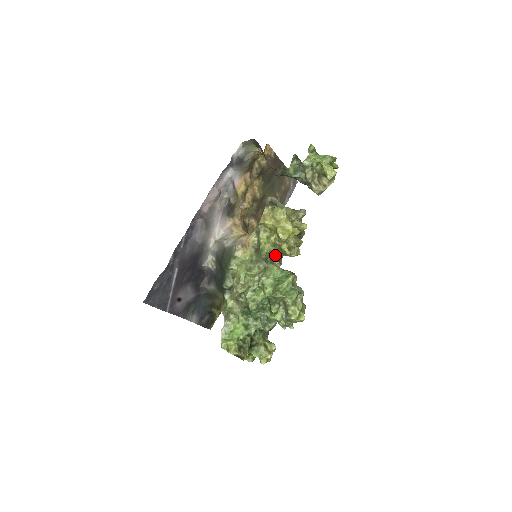
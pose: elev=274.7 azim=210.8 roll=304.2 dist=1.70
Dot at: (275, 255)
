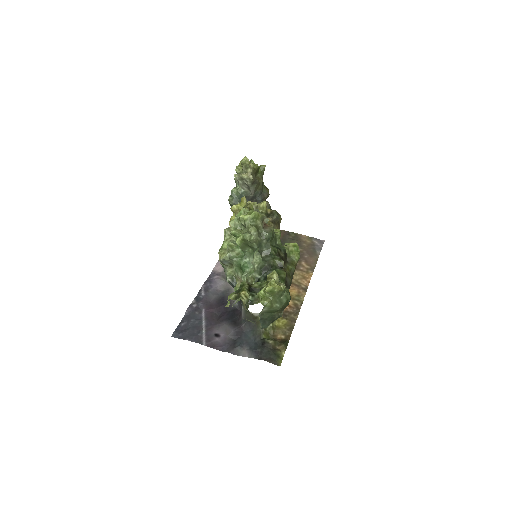
Dot at: occluded
